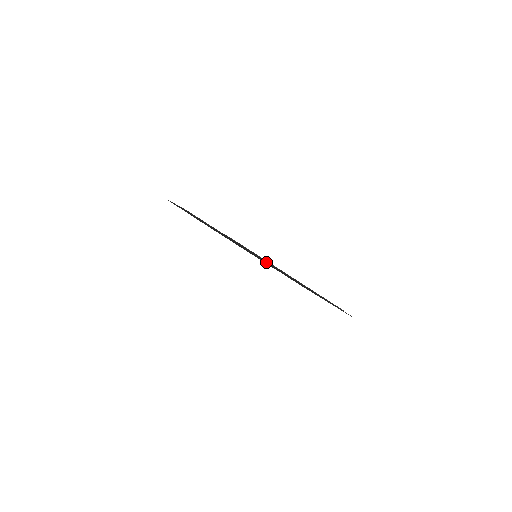
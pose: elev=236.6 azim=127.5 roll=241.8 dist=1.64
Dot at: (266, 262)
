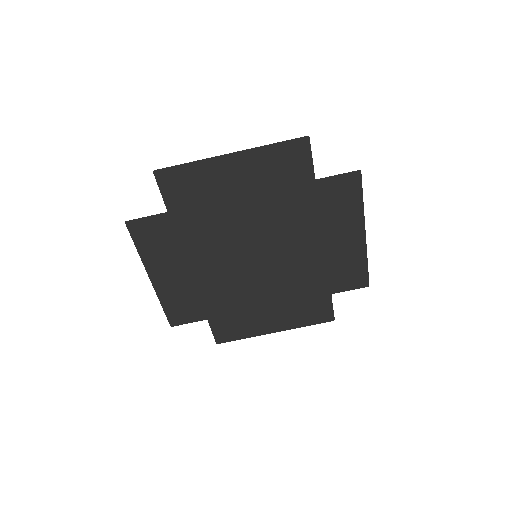
Dot at: (248, 225)
